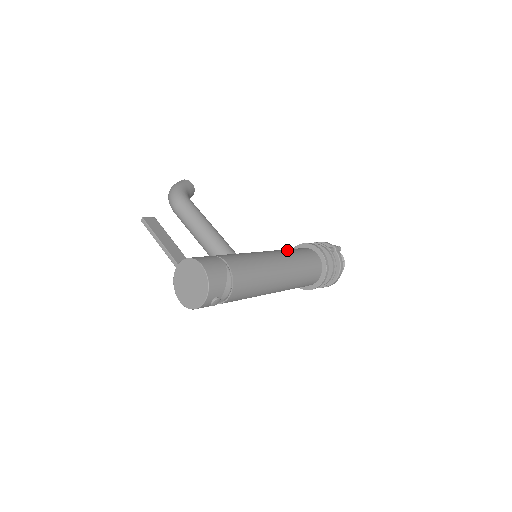
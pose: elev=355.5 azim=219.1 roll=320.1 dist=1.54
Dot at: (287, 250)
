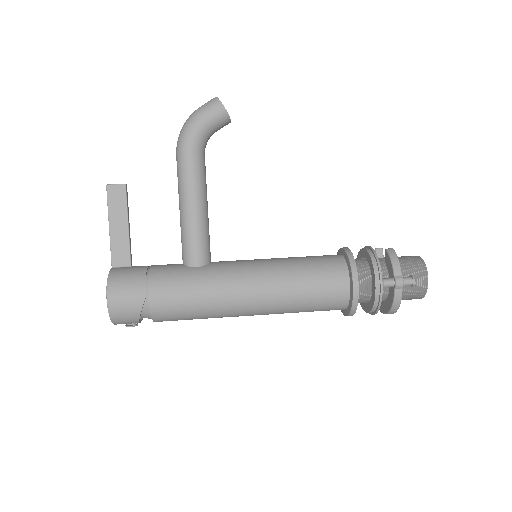
Dot at: (291, 274)
